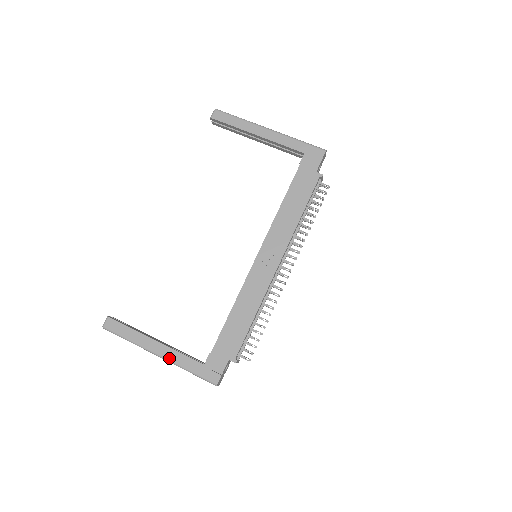
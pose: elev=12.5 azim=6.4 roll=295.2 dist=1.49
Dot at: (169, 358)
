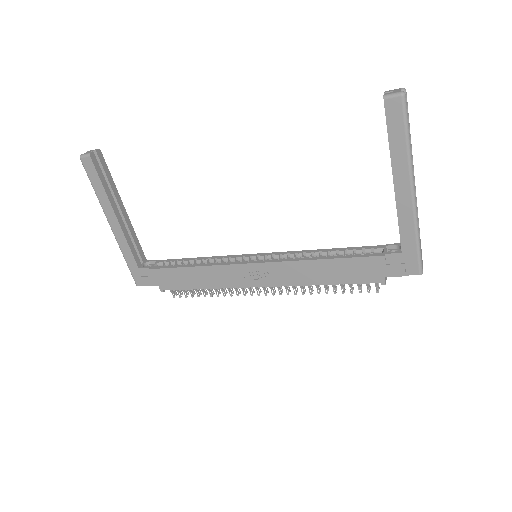
Dot at: (117, 237)
